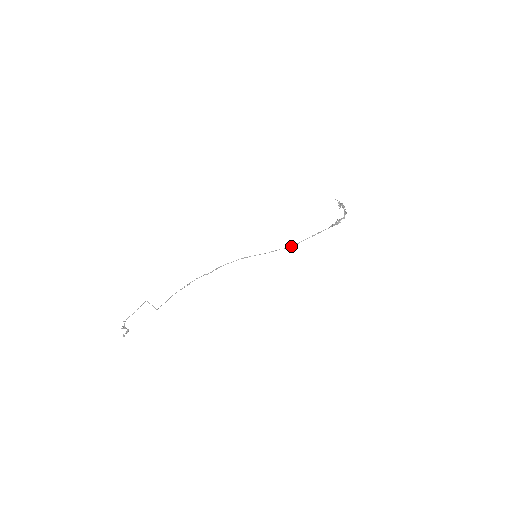
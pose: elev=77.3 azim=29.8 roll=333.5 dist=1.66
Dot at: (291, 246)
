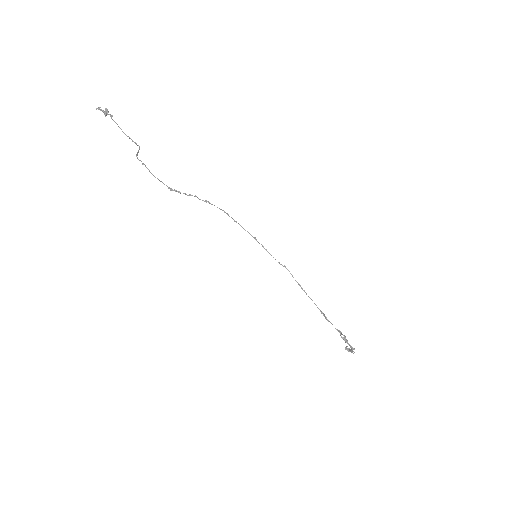
Dot at: occluded
